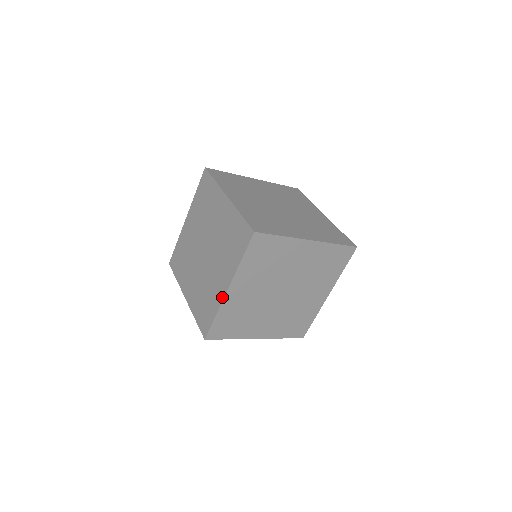
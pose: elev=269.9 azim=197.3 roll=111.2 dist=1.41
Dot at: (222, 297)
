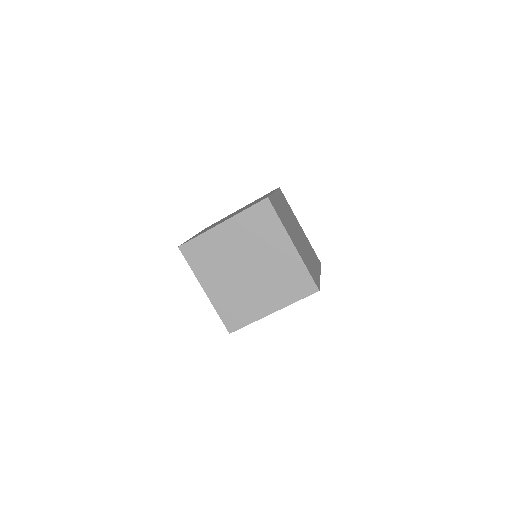
Dot at: (264, 315)
